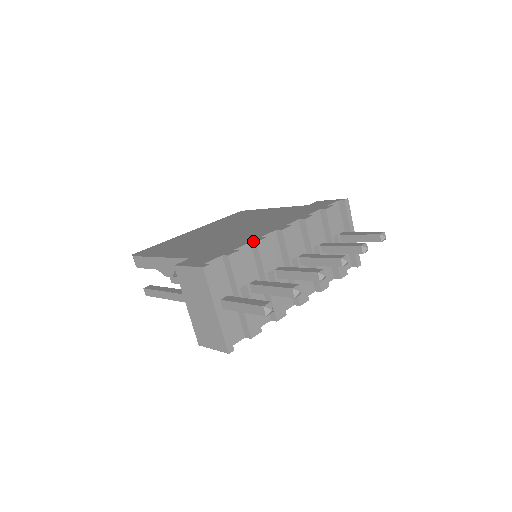
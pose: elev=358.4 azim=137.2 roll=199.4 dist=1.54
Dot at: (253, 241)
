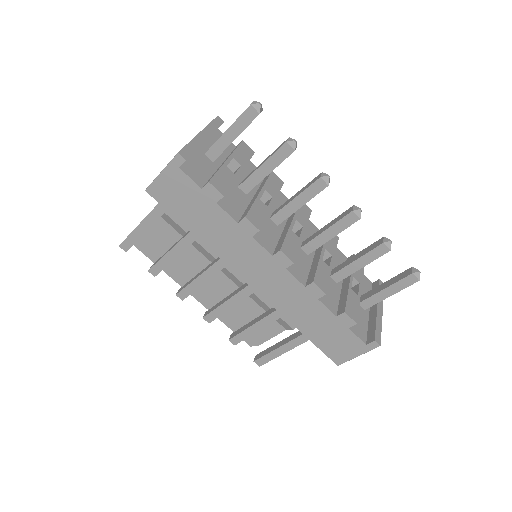
Dot at: occluded
